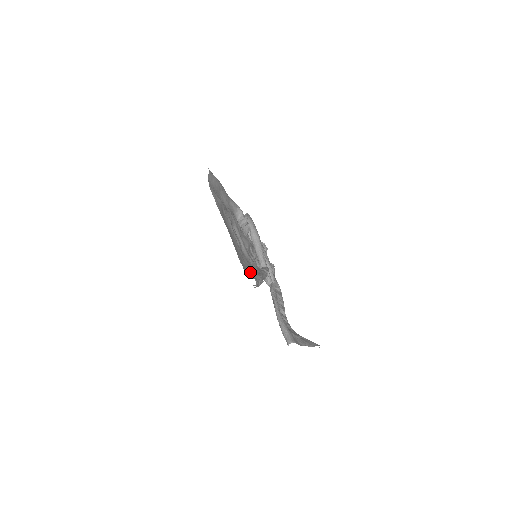
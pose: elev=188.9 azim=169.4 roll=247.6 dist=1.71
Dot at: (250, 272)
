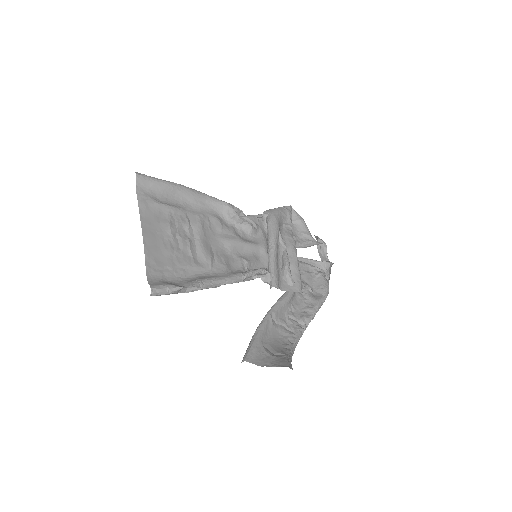
Dot at: (189, 277)
